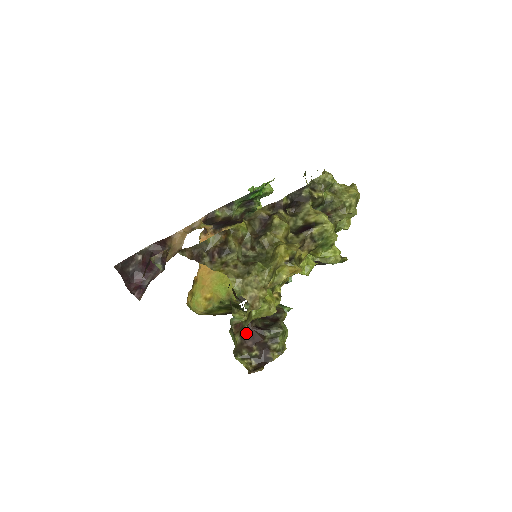
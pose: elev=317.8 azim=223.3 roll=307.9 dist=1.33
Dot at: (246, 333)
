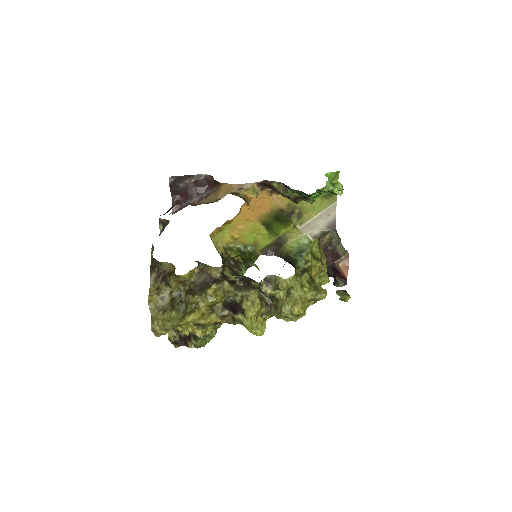
Dot at: occluded
